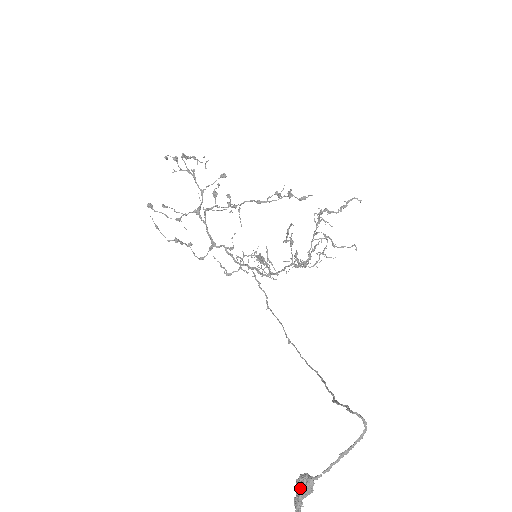
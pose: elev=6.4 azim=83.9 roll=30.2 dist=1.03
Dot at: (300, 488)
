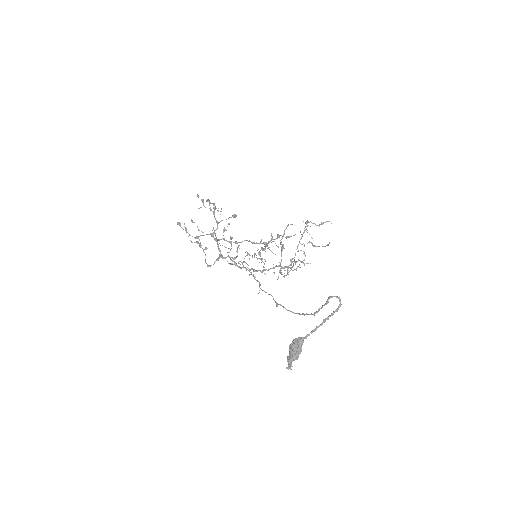
Dot at: (294, 345)
